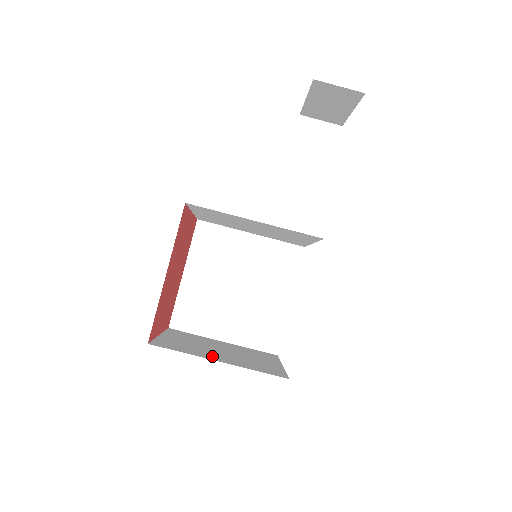
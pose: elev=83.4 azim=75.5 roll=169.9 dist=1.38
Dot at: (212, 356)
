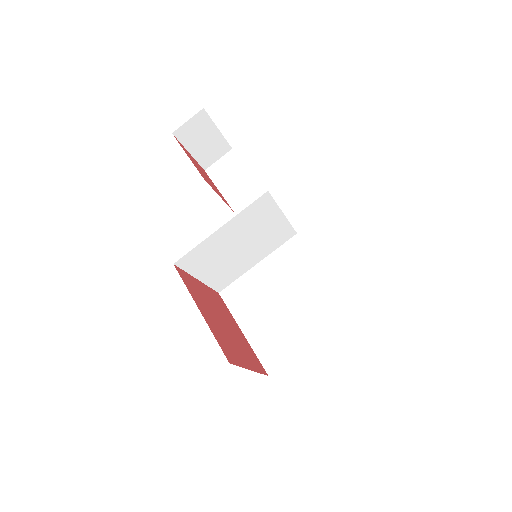
Dot at: occluded
